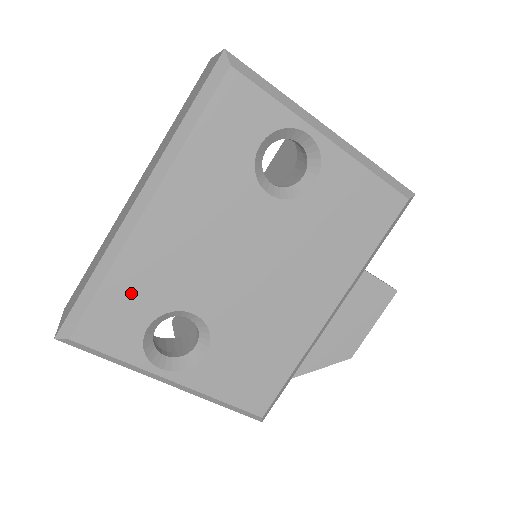
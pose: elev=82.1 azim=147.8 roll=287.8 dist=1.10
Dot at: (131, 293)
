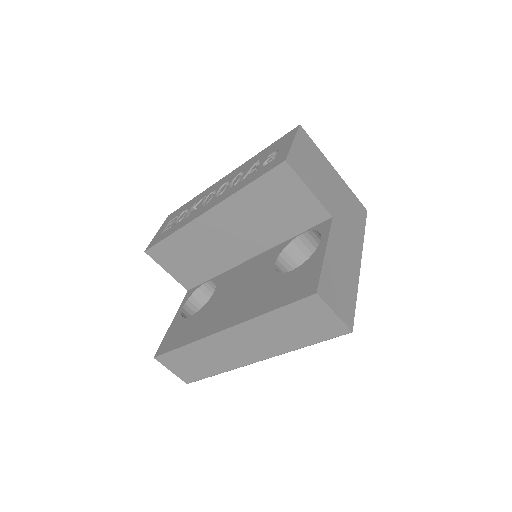
Dot at: occluded
